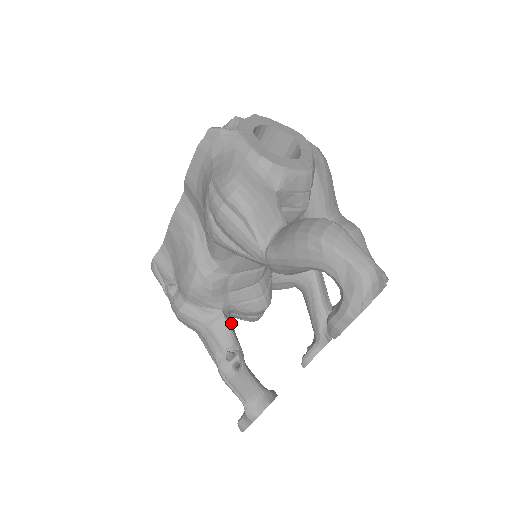
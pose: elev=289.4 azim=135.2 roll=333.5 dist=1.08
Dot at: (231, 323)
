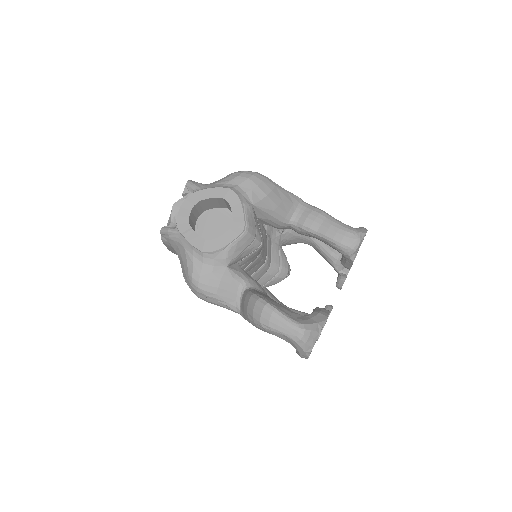
Dot at: occluded
